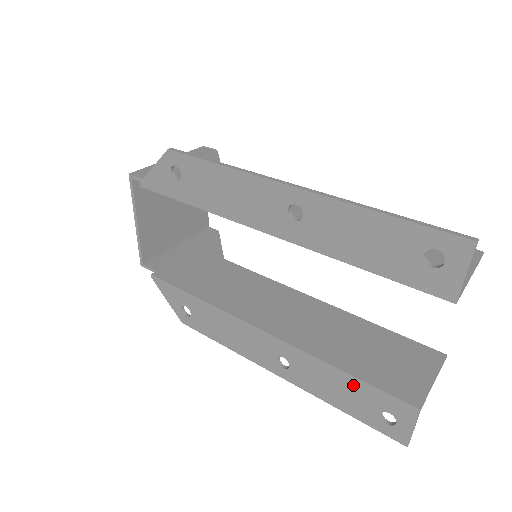
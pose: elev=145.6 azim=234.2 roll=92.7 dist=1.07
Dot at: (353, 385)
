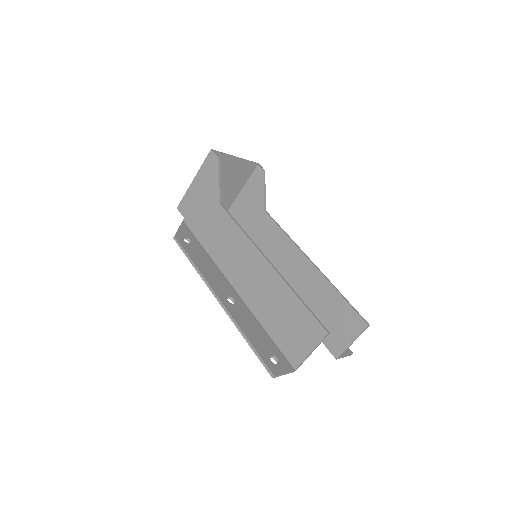
Dot at: occluded
